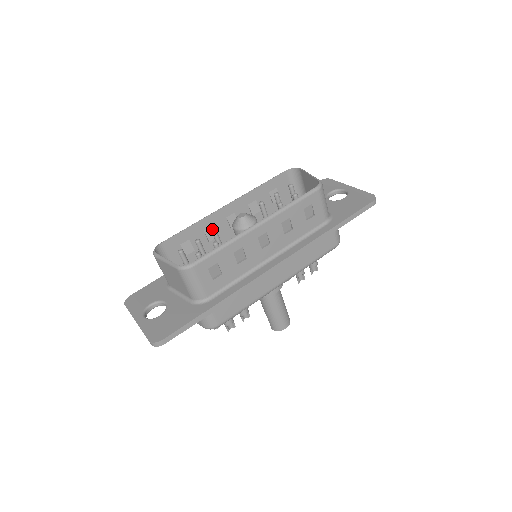
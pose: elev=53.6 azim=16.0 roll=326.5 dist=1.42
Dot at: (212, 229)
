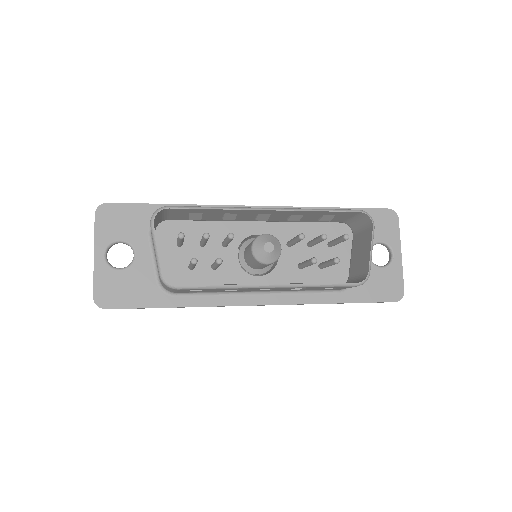
Dot at: (235, 215)
